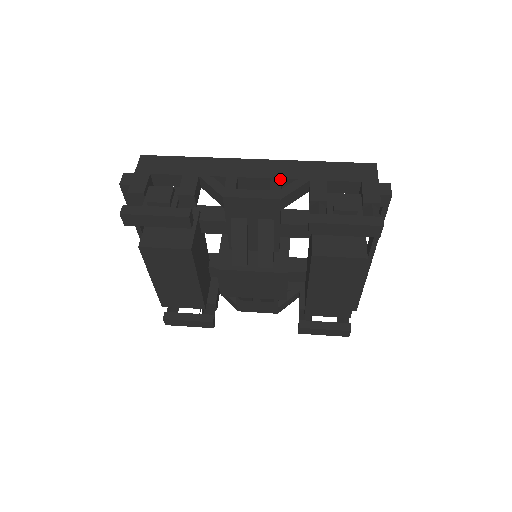
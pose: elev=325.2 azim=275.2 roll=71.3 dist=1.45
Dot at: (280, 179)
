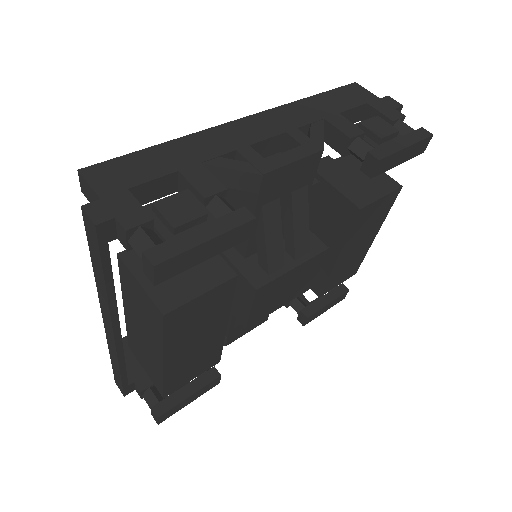
Dot at: (296, 129)
